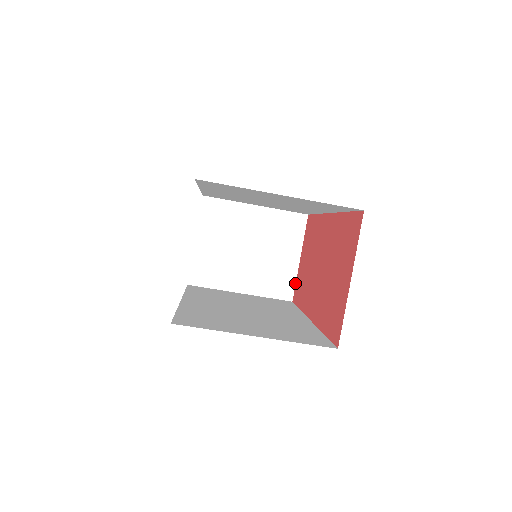
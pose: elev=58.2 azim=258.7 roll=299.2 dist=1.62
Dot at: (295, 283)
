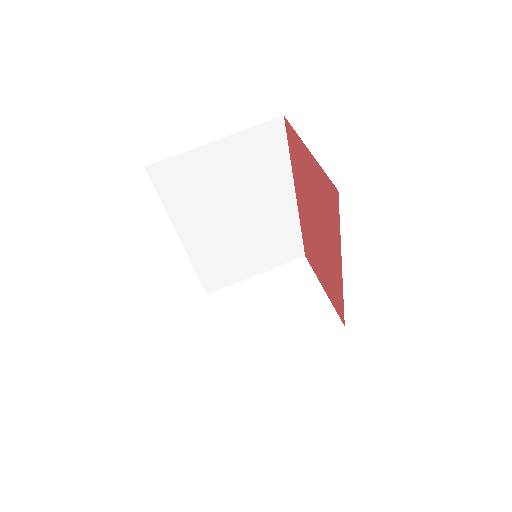
Dot at: (335, 310)
